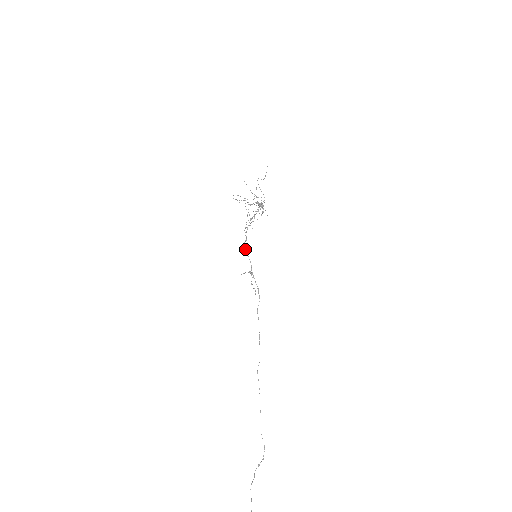
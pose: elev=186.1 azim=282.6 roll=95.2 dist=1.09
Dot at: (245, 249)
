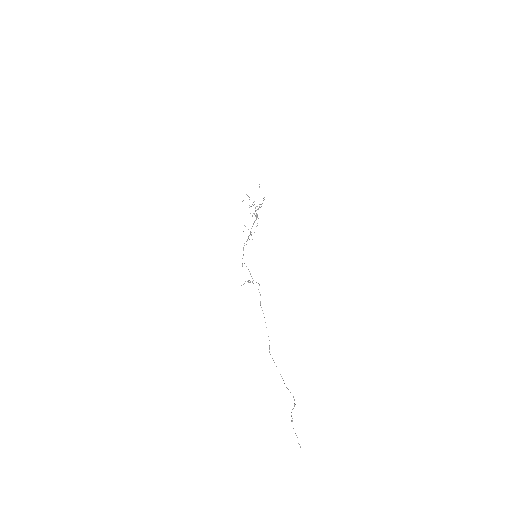
Dot at: (244, 263)
